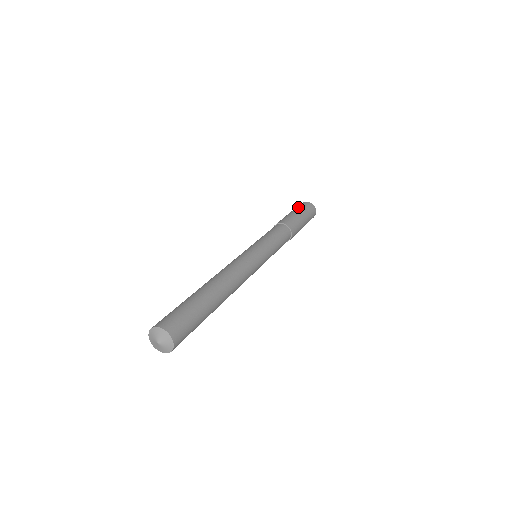
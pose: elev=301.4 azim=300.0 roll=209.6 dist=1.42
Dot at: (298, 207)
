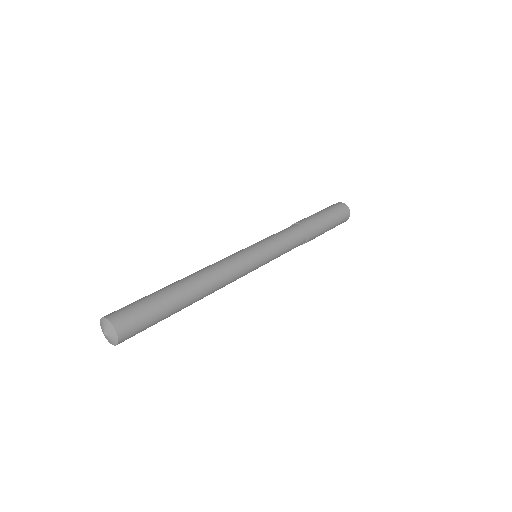
Dot at: (326, 208)
